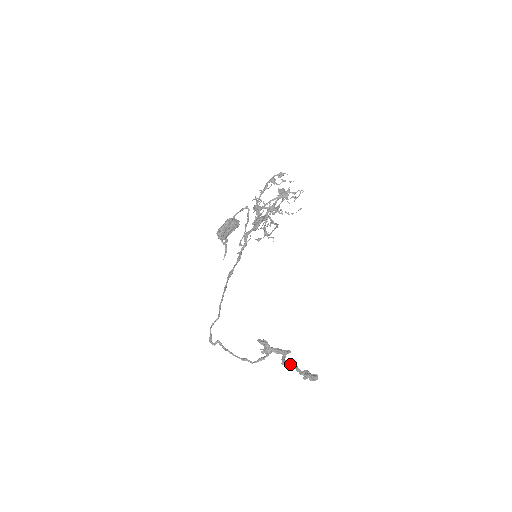
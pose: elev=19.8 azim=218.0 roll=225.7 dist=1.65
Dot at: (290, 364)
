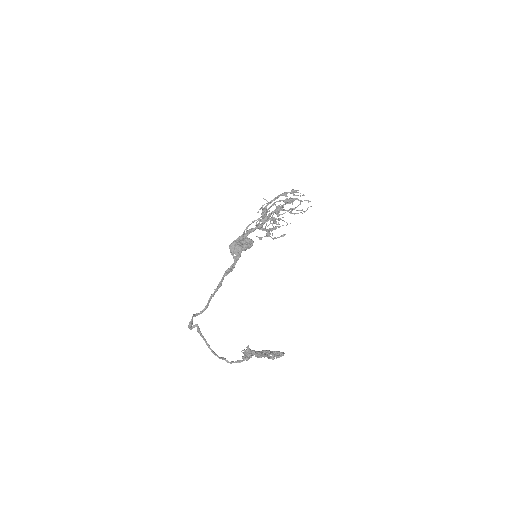
Dot at: (262, 353)
